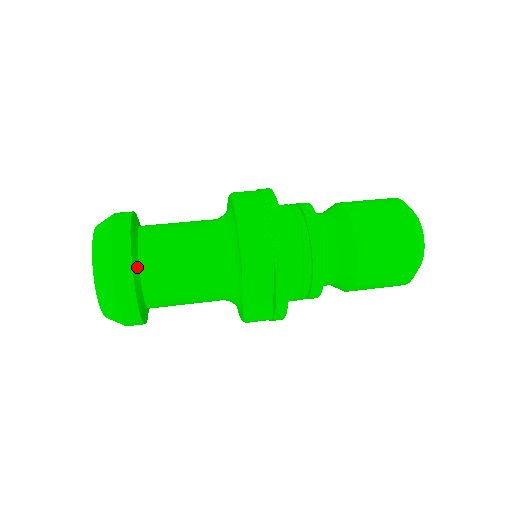
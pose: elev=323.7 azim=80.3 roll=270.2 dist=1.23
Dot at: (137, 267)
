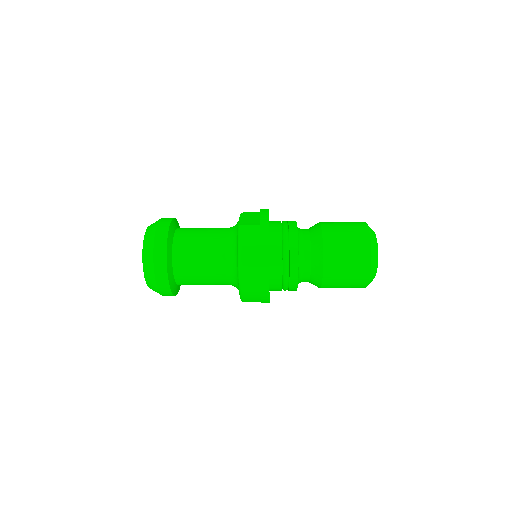
Dot at: occluded
